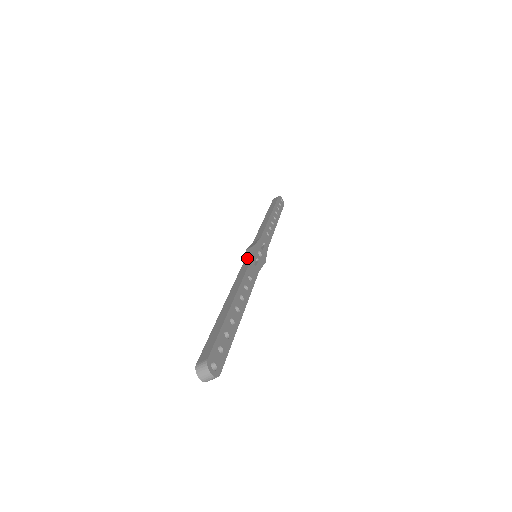
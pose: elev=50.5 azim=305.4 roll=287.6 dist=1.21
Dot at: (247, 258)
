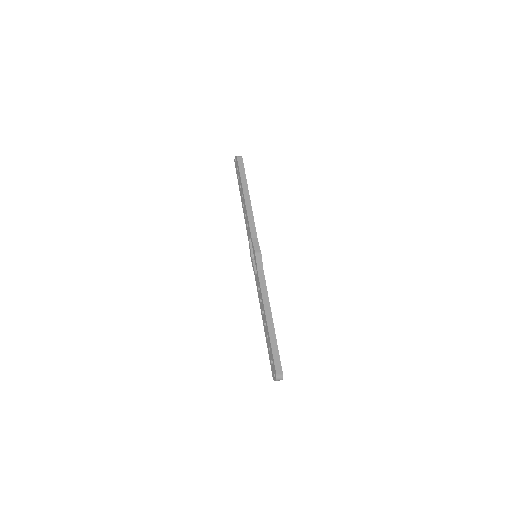
Dot at: (260, 266)
